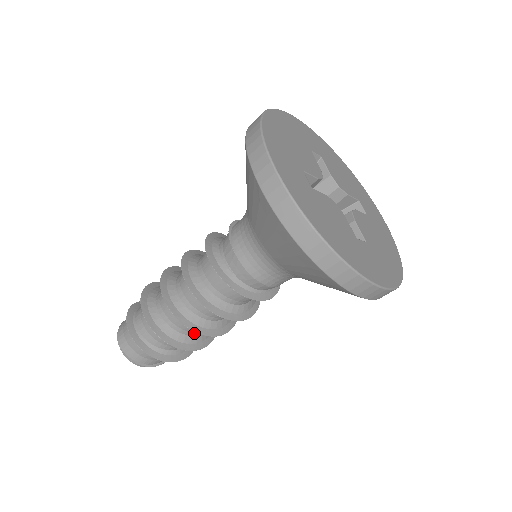
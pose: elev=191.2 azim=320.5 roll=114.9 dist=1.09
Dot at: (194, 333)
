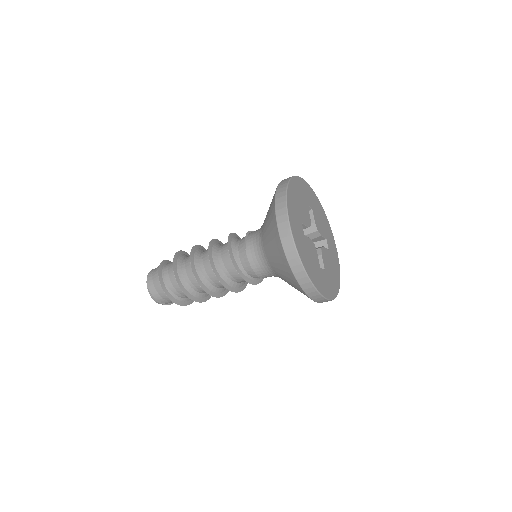
Dot at: (202, 292)
